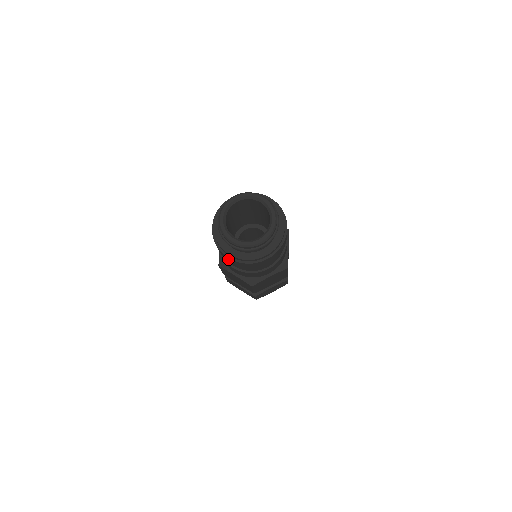
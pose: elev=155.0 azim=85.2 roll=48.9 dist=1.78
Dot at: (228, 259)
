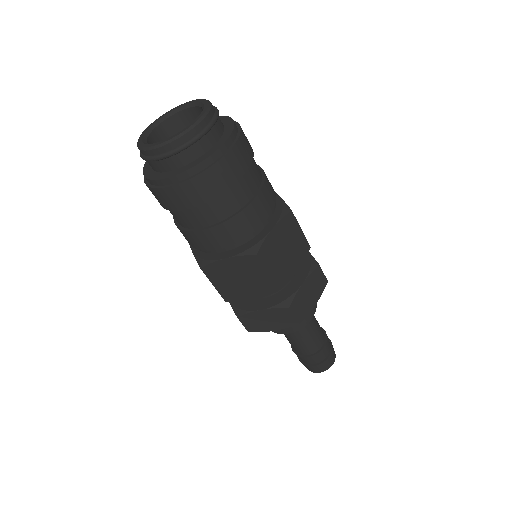
Dot at: occluded
